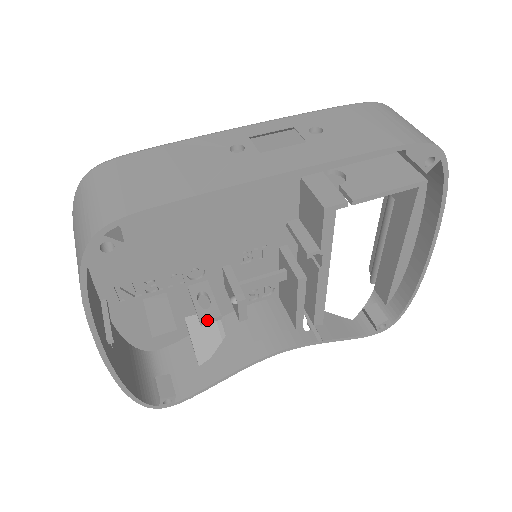
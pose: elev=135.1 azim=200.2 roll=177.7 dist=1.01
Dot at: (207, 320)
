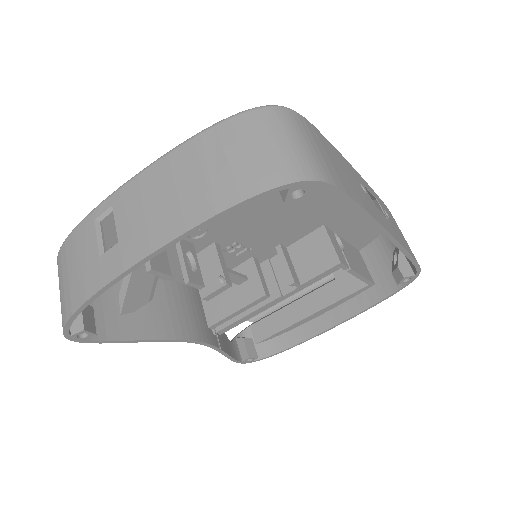
Dot at: (194, 283)
